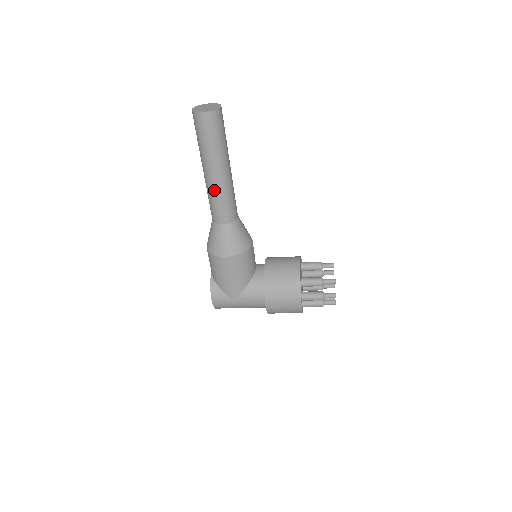
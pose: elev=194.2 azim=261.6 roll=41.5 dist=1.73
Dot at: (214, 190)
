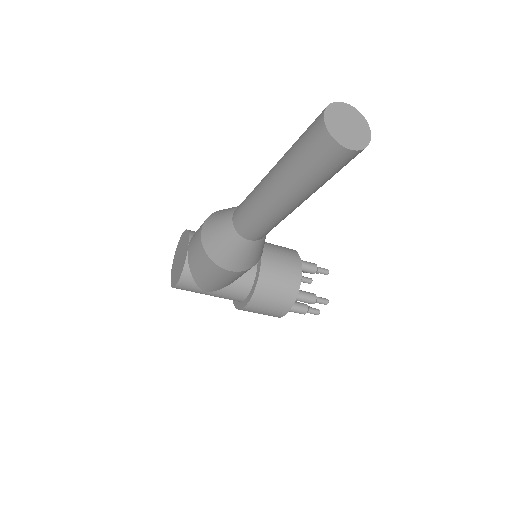
Dot at: (270, 214)
